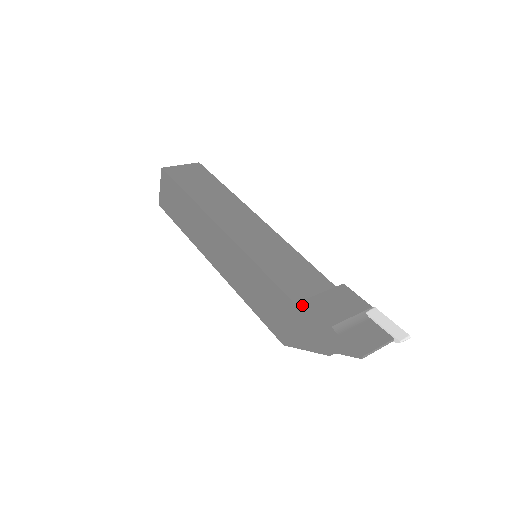
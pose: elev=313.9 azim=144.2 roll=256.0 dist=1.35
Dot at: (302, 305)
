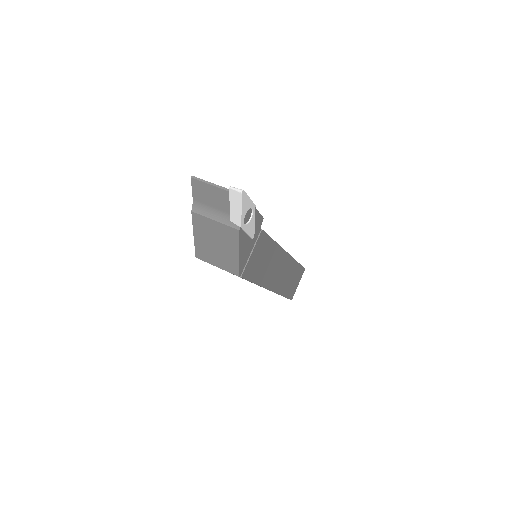
Dot at: occluded
